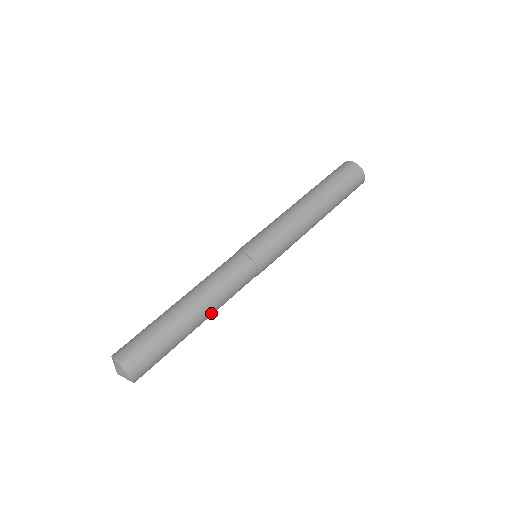
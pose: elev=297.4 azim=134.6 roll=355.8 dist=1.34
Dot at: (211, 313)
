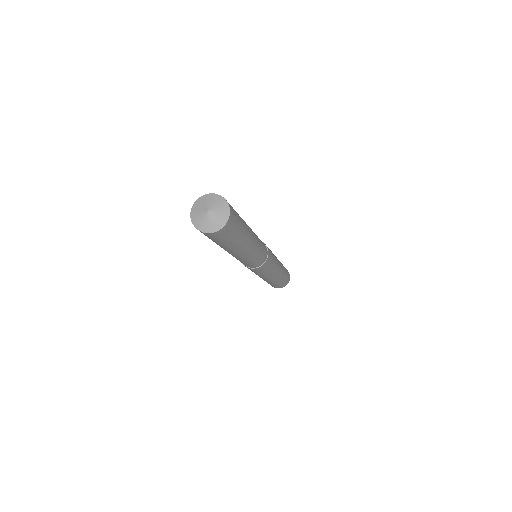
Dot at: (254, 245)
